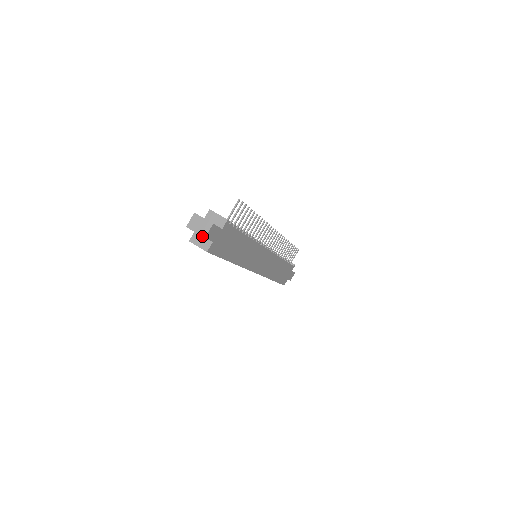
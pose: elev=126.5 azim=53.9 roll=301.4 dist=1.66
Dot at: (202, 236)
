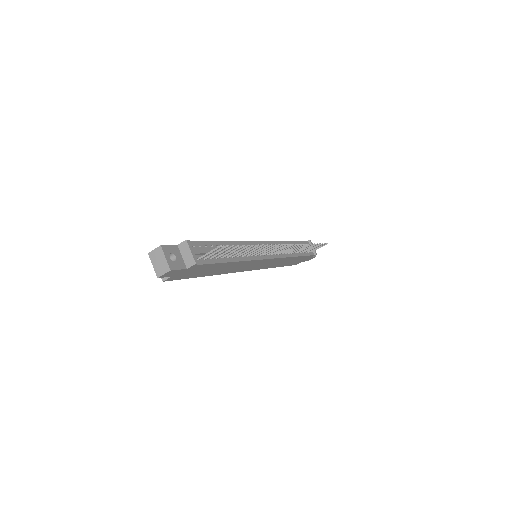
Dot at: (156, 274)
